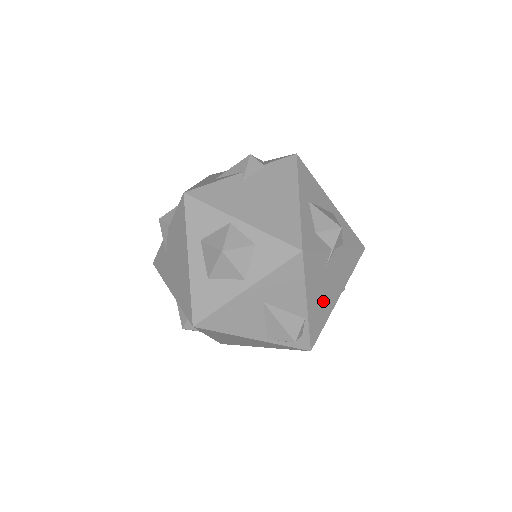
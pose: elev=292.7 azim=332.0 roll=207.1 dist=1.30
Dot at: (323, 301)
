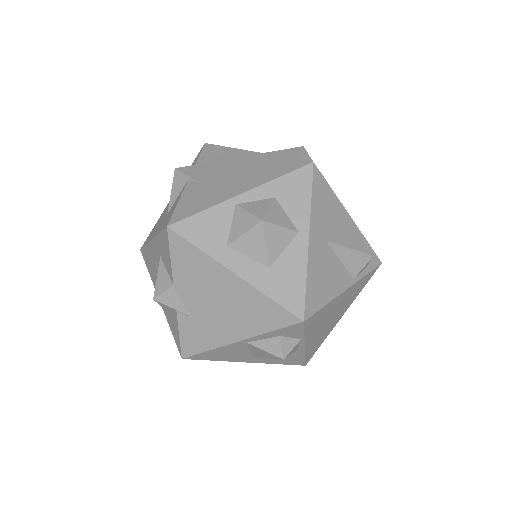
Dot at: occluded
